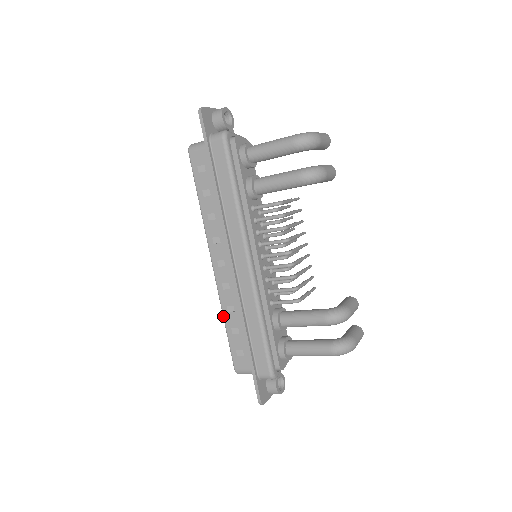
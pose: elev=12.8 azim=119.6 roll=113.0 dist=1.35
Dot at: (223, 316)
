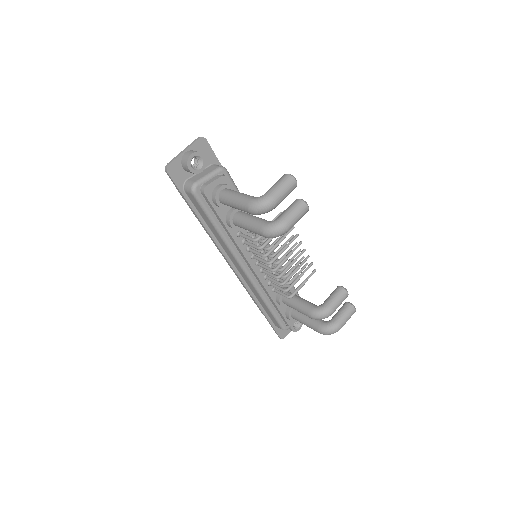
Dot at: occluded
